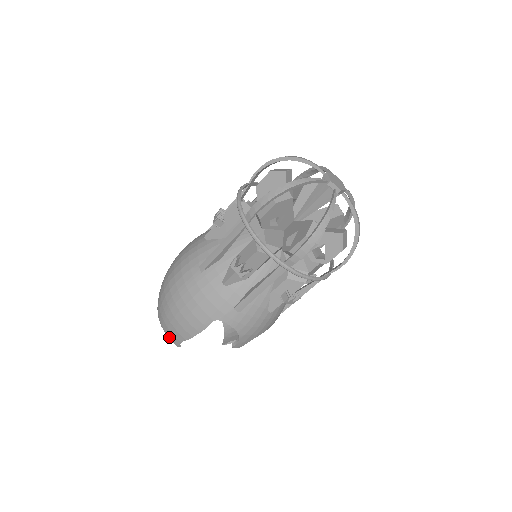
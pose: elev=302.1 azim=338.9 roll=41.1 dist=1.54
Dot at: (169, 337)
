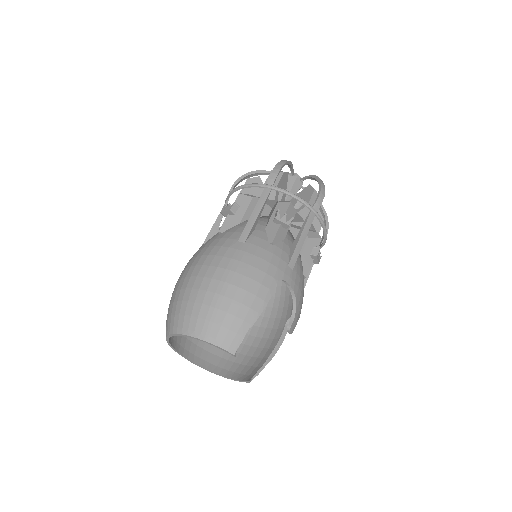
Dot at: (223, 344)
